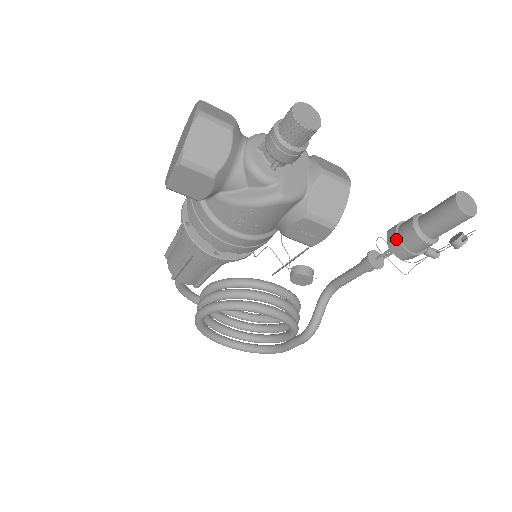
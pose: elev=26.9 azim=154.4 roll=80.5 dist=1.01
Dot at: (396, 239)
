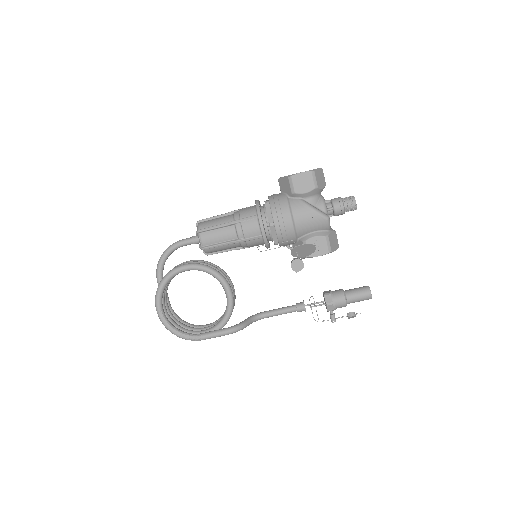
Dot at: (331, 292)
